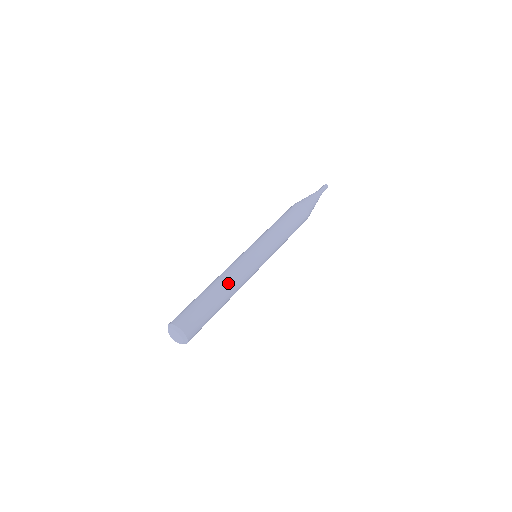
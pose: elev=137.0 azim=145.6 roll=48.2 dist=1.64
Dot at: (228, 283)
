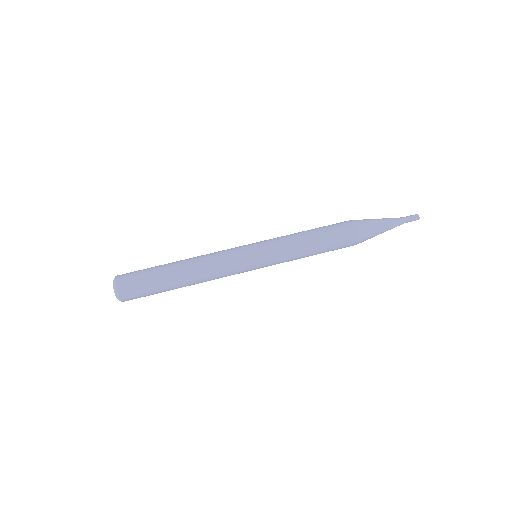
Dot at: (196, 277)
